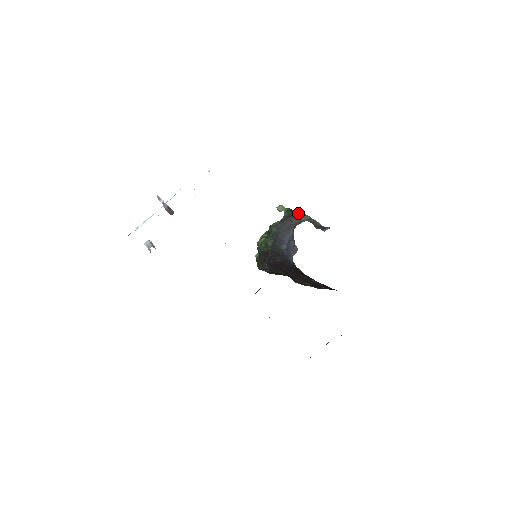
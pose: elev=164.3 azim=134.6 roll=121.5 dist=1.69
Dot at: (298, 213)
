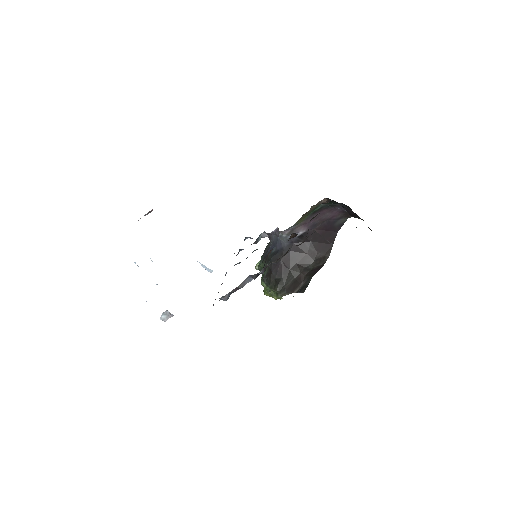
Dot at: (267, 245)
